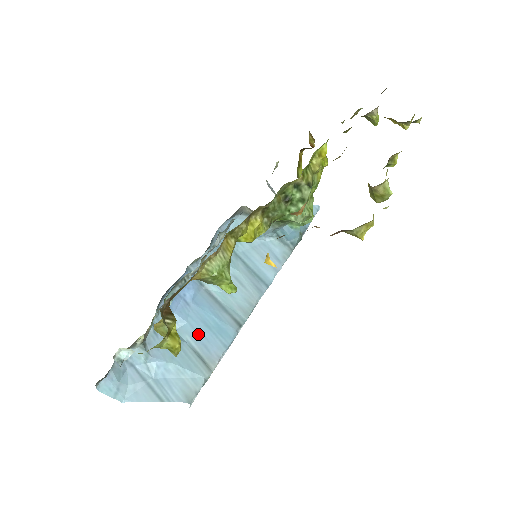
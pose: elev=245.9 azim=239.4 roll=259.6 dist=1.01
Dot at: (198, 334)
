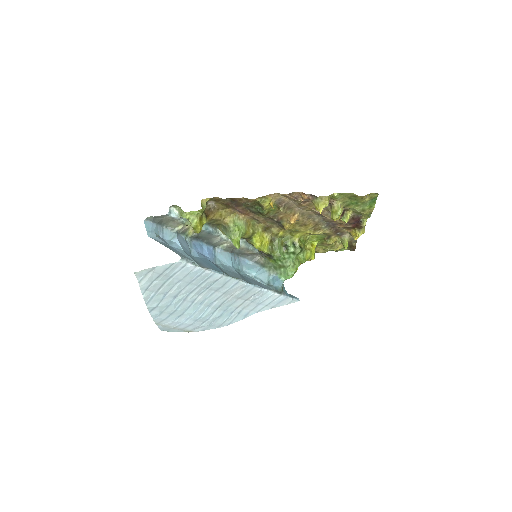
Dot at: (202, 261)
